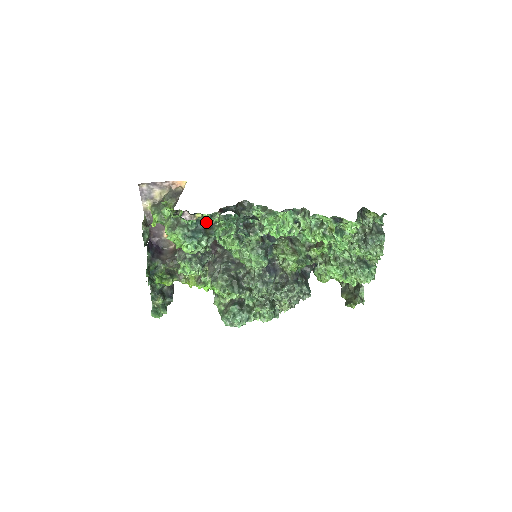
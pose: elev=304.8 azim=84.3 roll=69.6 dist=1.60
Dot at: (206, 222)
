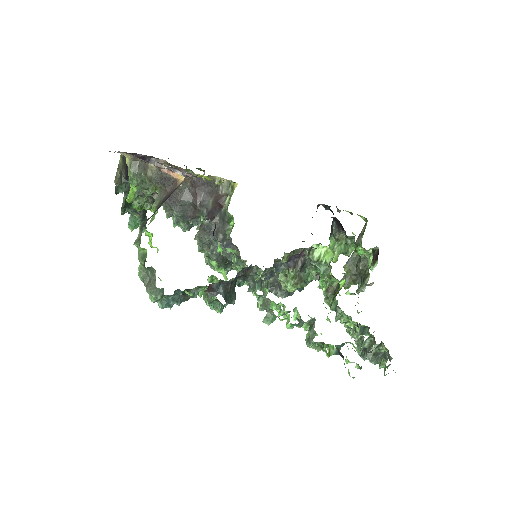
Dot at: (188, 289)
